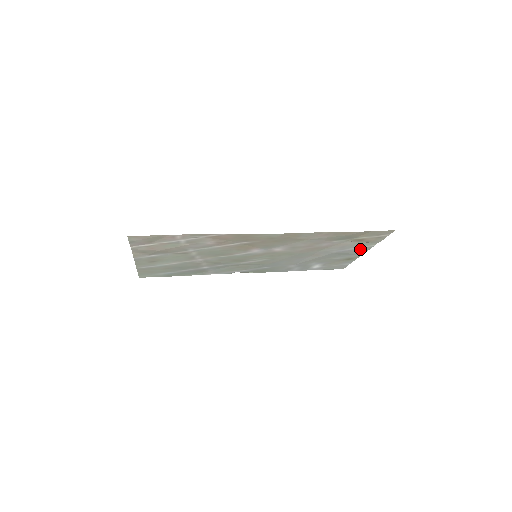
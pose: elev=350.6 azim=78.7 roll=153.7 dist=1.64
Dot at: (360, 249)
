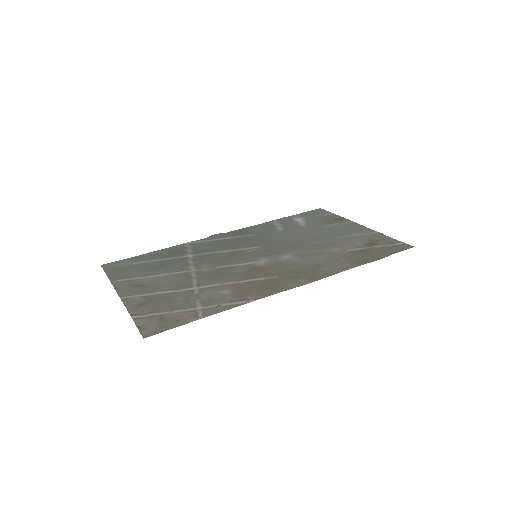
Dot at: (361, 231)
